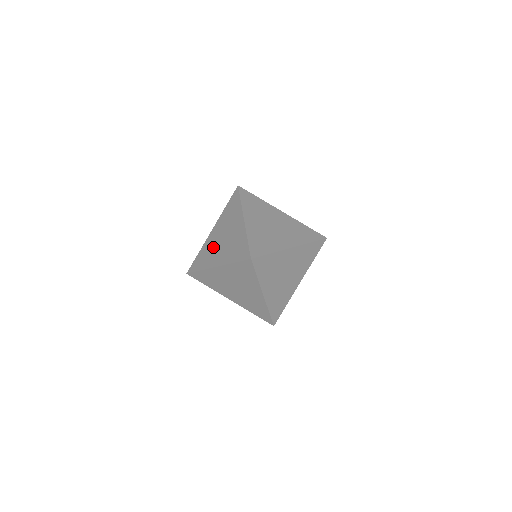
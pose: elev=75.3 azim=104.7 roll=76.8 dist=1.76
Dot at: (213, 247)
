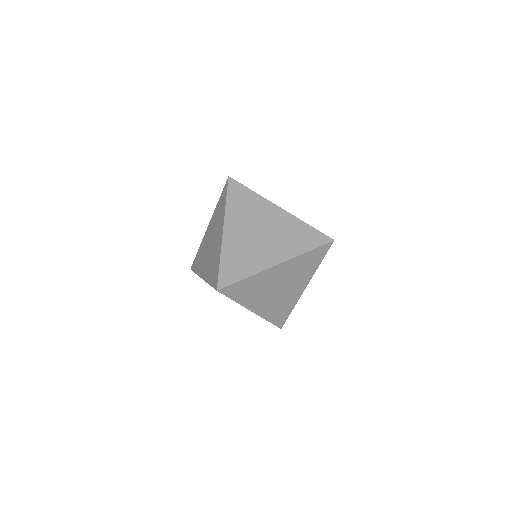
Dot at: occluded
